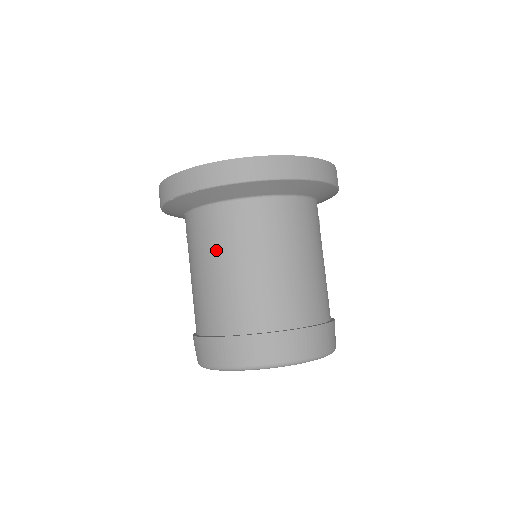
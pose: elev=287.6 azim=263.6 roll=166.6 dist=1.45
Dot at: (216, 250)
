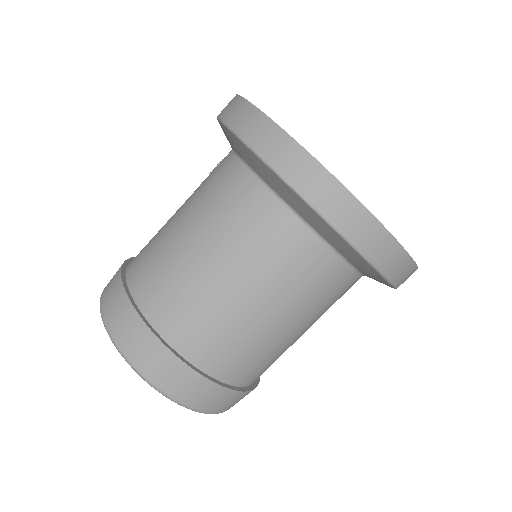
Dot at: (219, 231)
